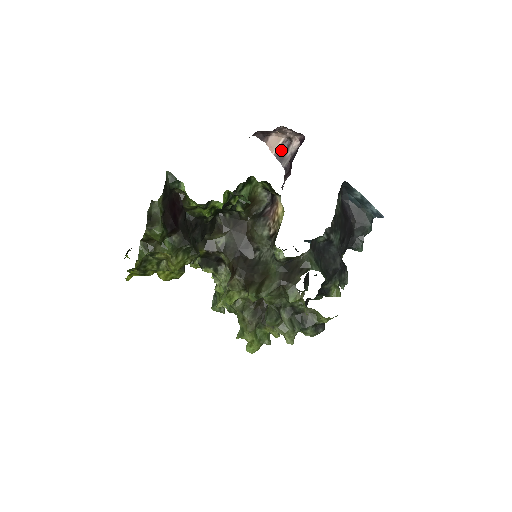
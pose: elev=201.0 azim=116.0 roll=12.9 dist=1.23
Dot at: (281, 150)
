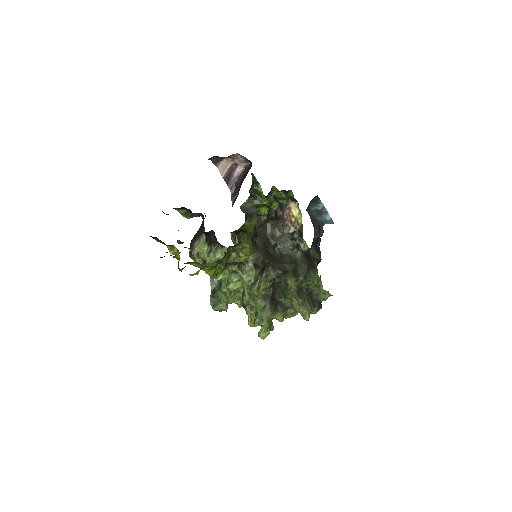
Dot at: (228, 174)
